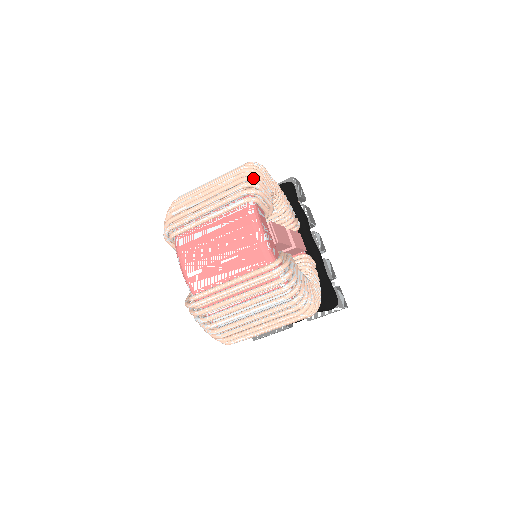
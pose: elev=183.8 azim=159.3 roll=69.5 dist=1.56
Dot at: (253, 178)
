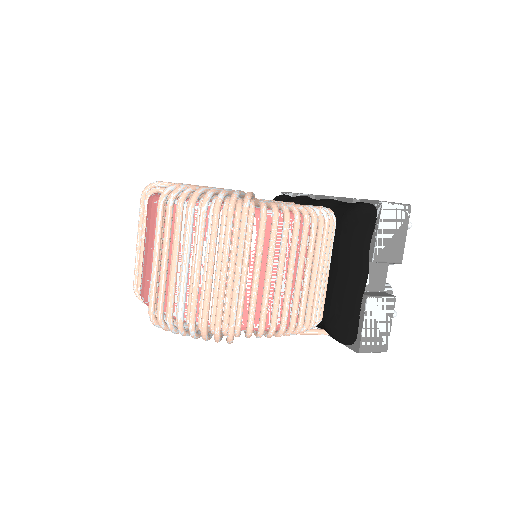
Dot at: occluded
